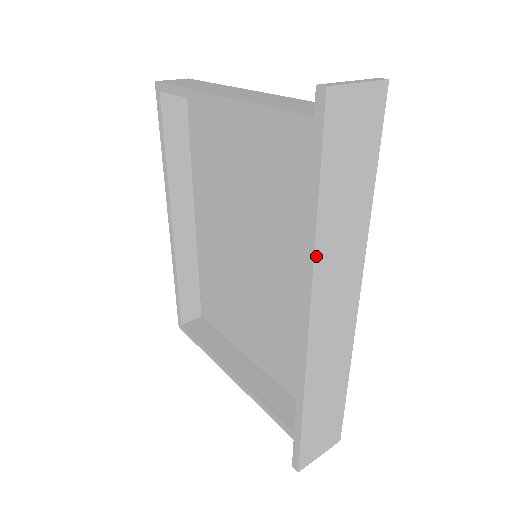
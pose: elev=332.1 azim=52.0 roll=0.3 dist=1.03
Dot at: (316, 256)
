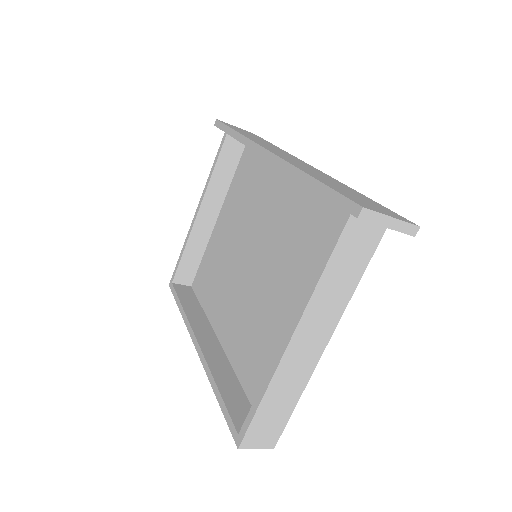
Dot at: (247, 138)
